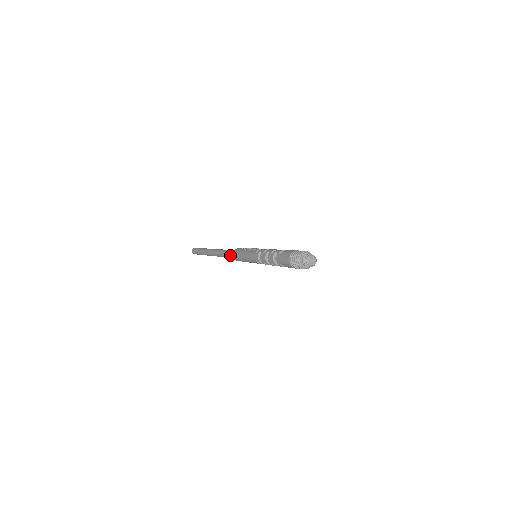
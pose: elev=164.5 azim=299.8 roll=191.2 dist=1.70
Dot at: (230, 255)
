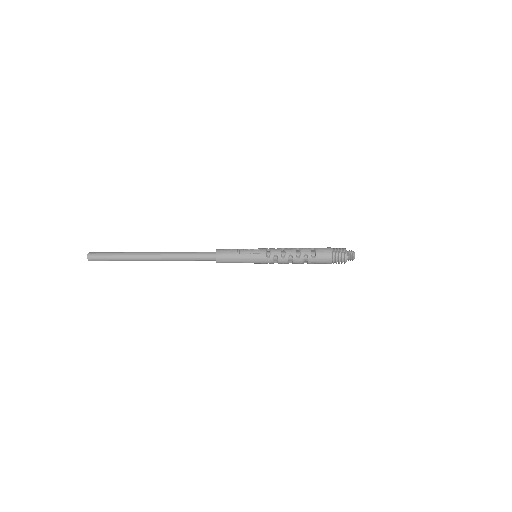
Dot at: (204, 260)
